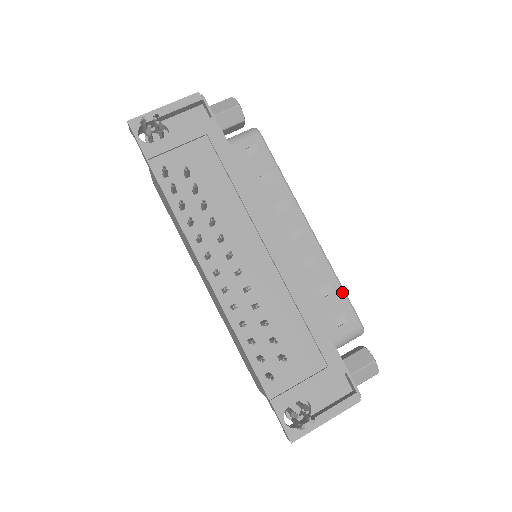
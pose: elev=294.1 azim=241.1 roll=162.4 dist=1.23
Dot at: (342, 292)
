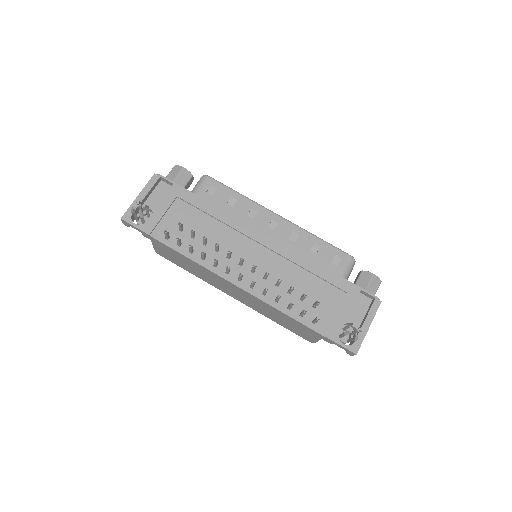
Dot at: (325, 243)
